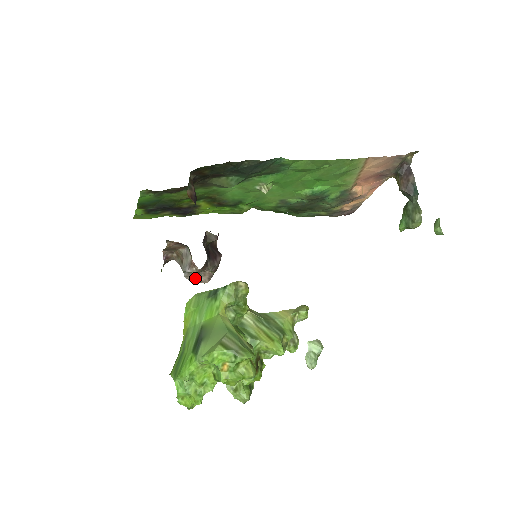
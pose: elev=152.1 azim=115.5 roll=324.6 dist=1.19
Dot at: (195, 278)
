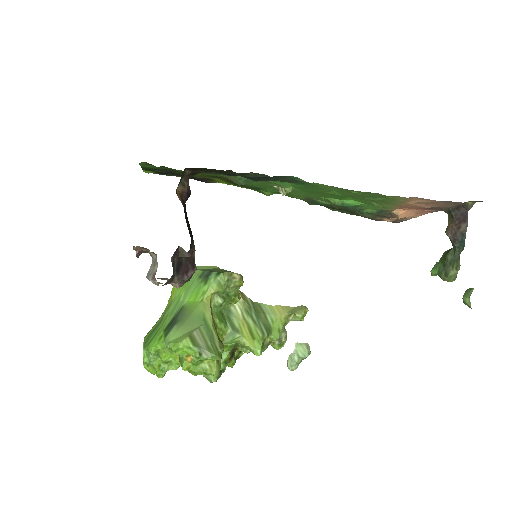
Dot at: (167, 279)
